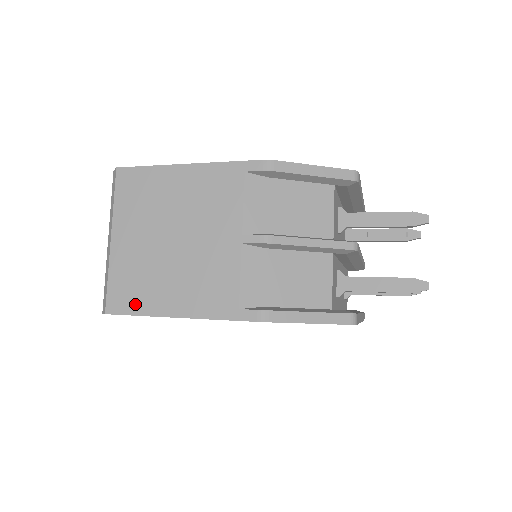
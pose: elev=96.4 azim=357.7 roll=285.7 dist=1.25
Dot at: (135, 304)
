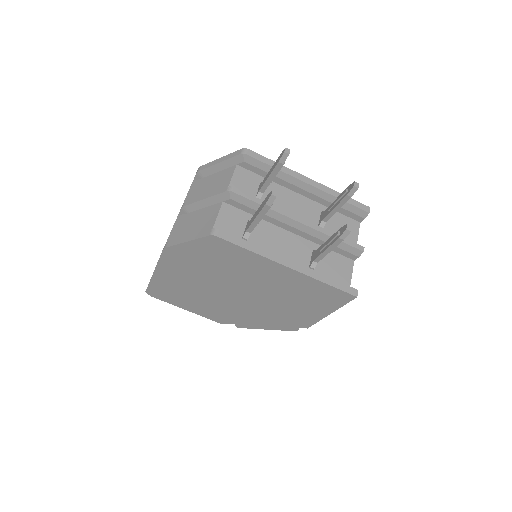
Dot at: occluded
